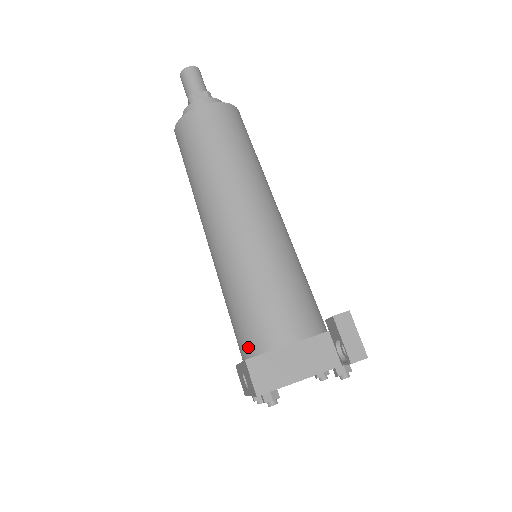
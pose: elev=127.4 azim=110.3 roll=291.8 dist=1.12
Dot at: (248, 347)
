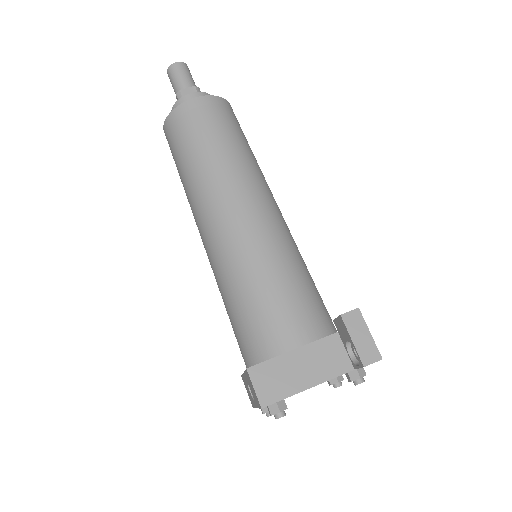
Dot at: (251, 354)
